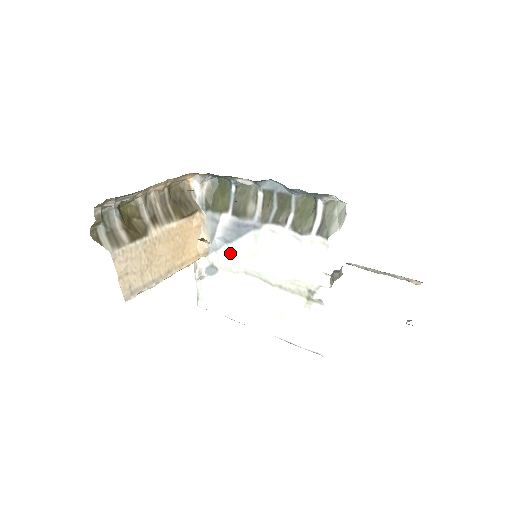
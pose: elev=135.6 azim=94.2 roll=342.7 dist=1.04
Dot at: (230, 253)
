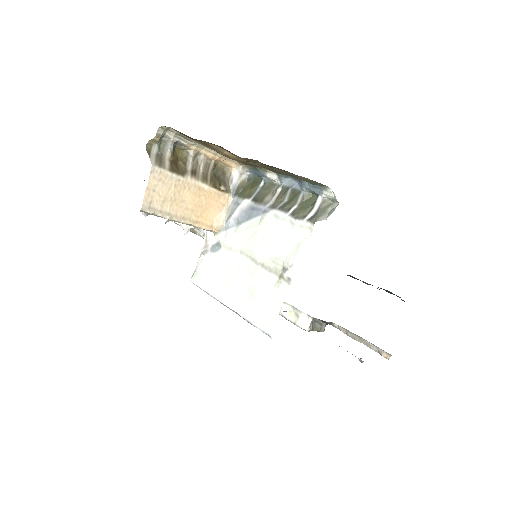
Dot at: (236, 232)
